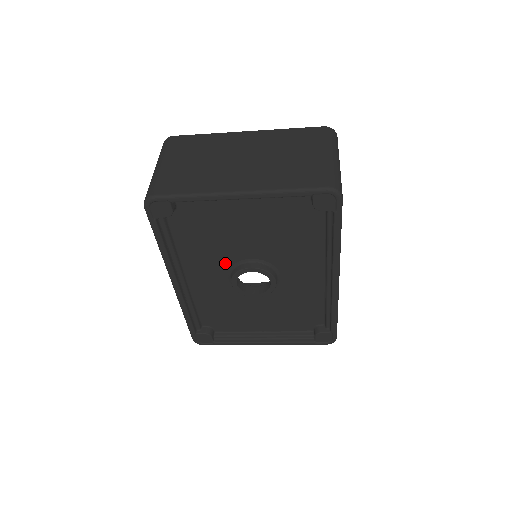
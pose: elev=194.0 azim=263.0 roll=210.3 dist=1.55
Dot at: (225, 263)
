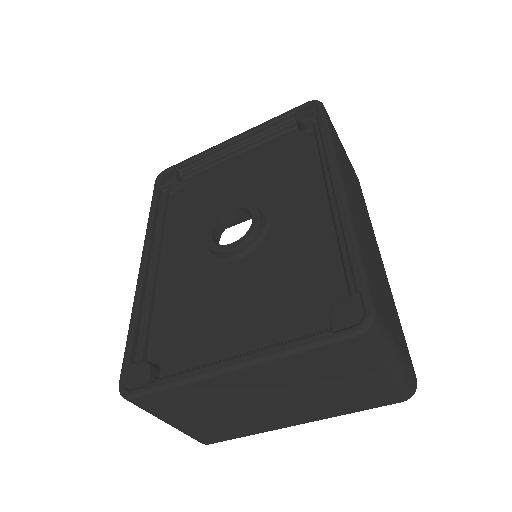
Dot at: (208, 226)
